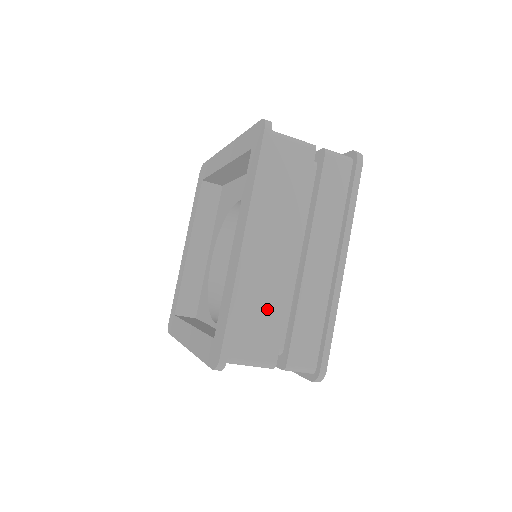
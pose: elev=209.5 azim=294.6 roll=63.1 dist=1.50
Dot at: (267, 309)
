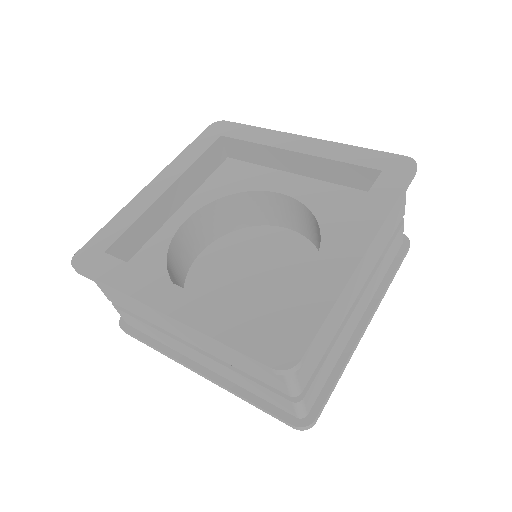
Dot at: (329, 330)
